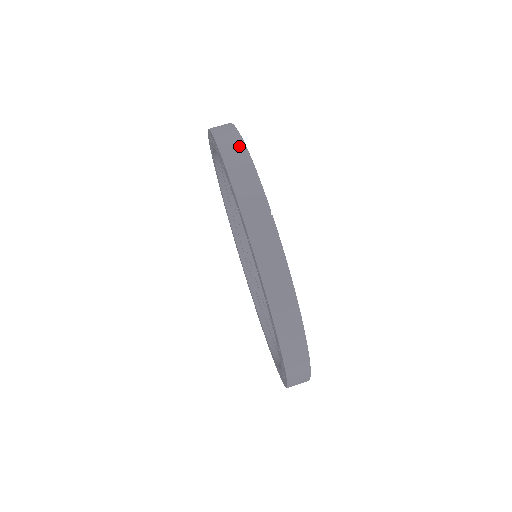
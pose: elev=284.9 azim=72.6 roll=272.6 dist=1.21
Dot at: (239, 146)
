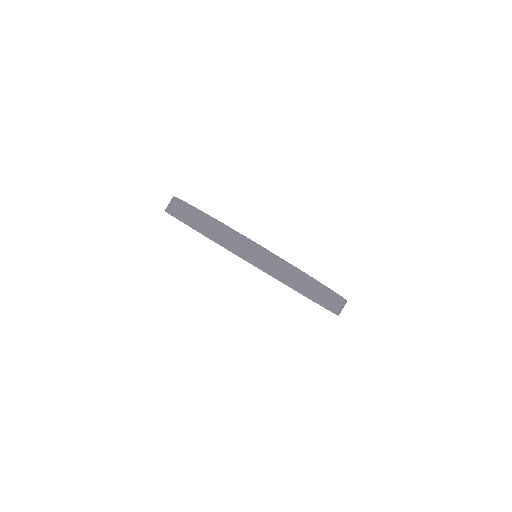
Dot at: (274, 260)
